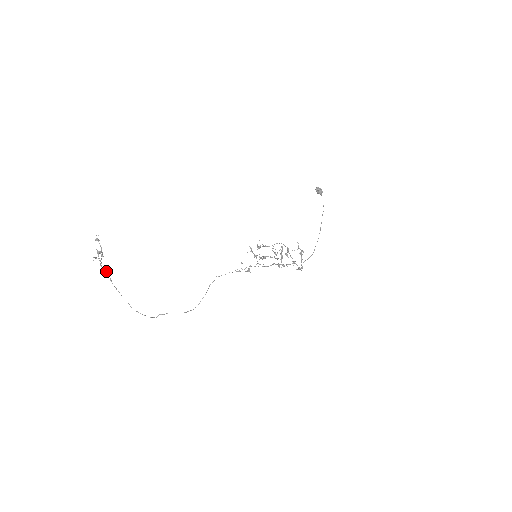
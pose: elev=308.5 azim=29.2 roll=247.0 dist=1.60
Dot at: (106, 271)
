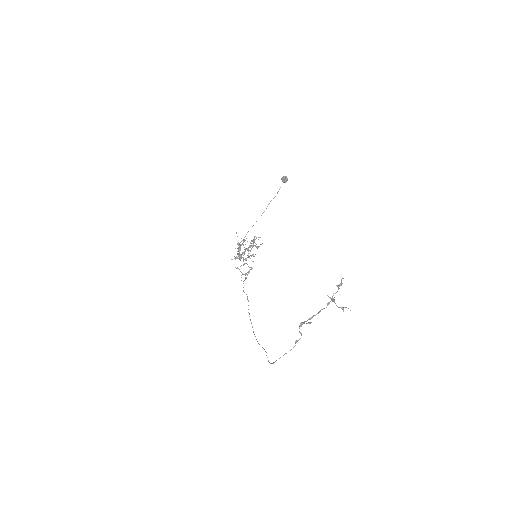
Dot at: (302, 324)
